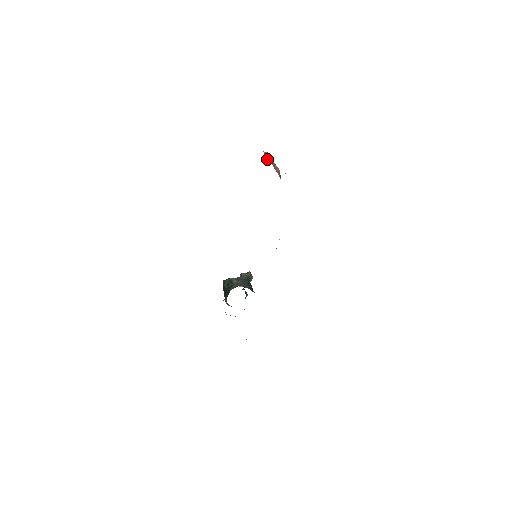
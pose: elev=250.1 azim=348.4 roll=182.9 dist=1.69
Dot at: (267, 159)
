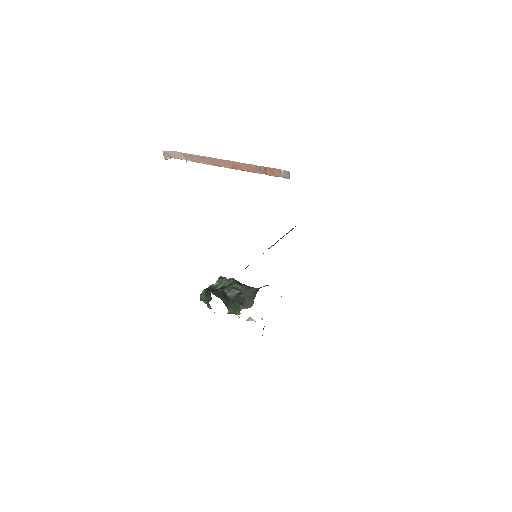
Dot at: (167, 158)
